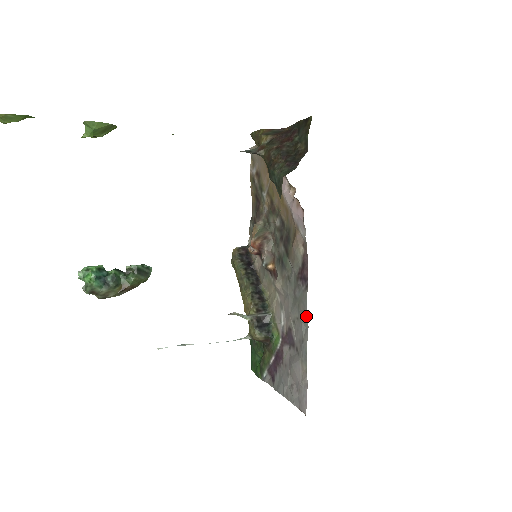
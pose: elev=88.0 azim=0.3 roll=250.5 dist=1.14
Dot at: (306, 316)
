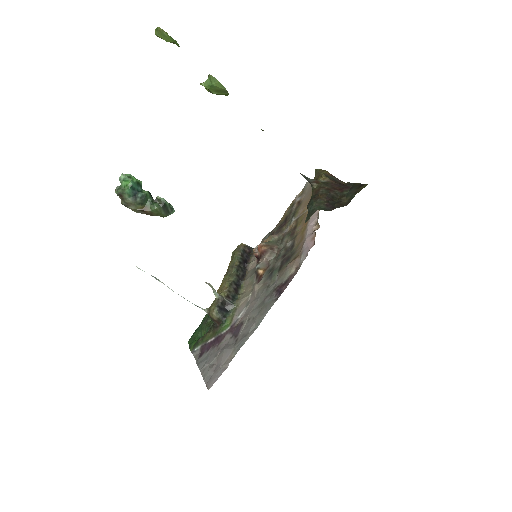
Dot at: (262, 319)
